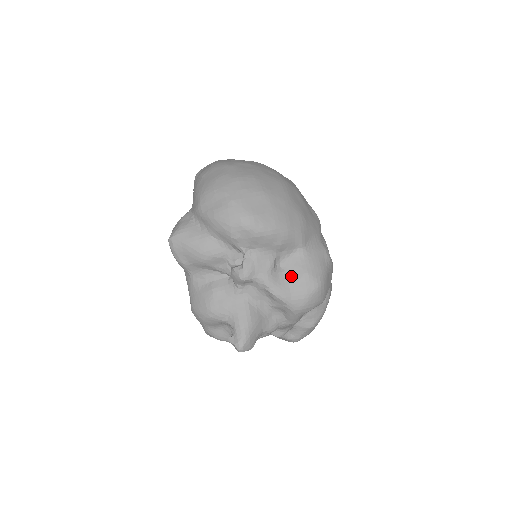
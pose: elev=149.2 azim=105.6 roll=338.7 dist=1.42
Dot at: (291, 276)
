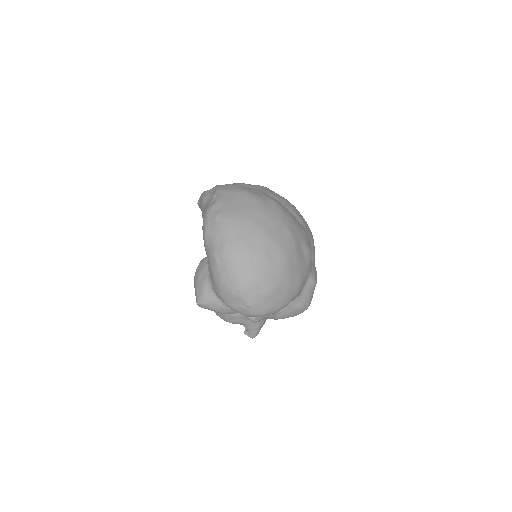
Dot at: (288, 309)
